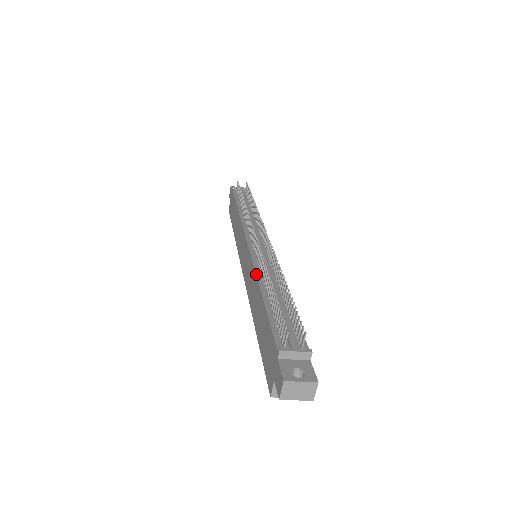
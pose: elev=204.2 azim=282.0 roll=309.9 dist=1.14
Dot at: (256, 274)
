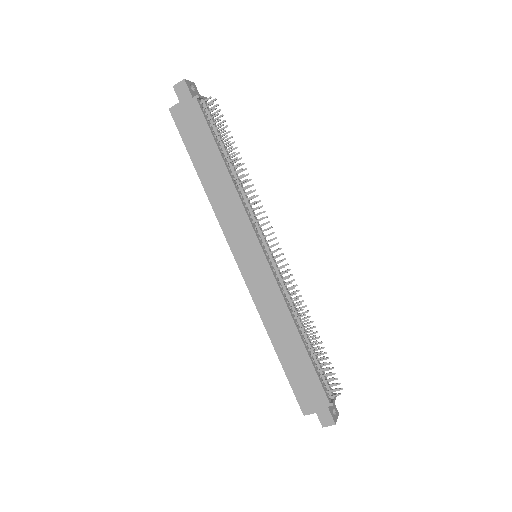
Dot at: (290, 312)
